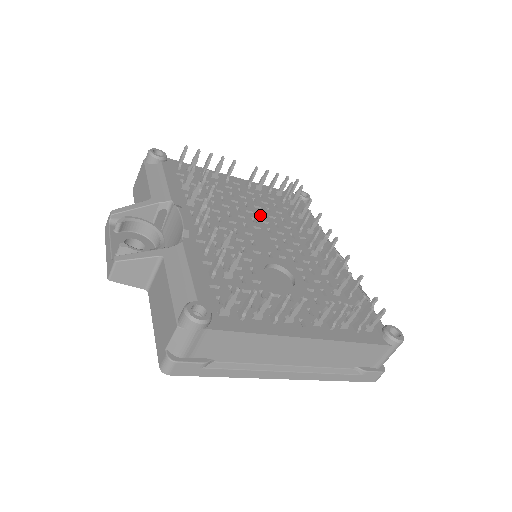
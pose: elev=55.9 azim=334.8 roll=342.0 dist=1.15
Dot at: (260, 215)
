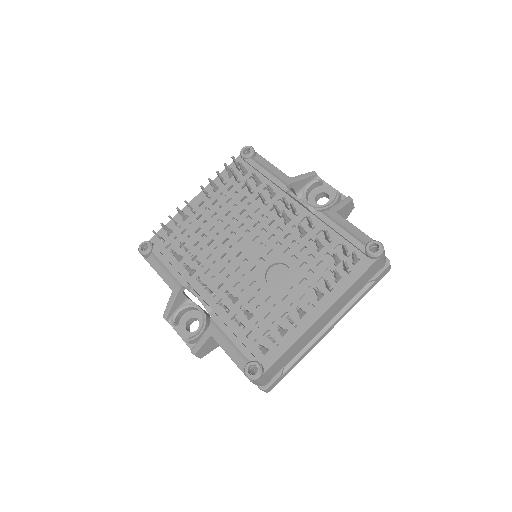
Dot at: (234, 222)
